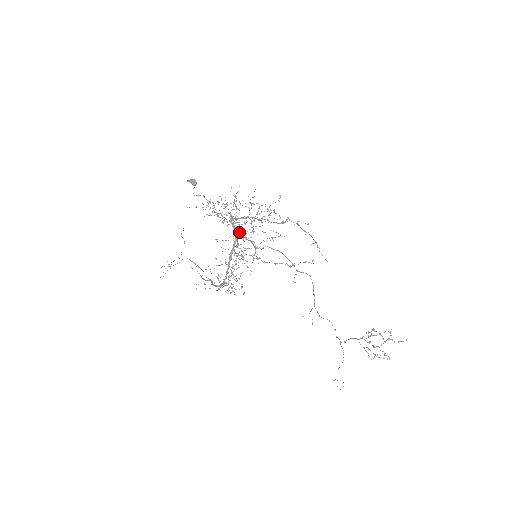
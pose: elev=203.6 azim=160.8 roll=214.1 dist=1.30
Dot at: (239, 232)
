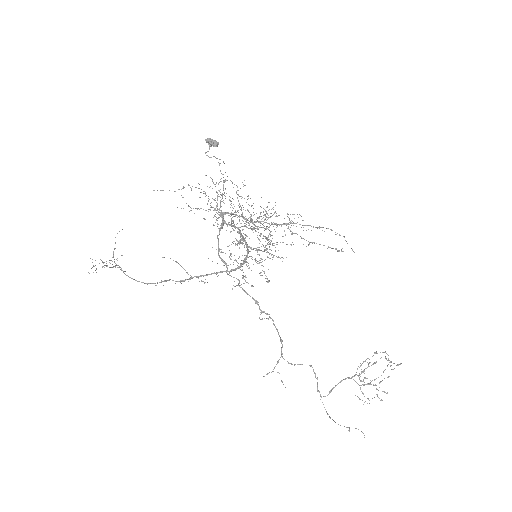
Dot at: occluded
